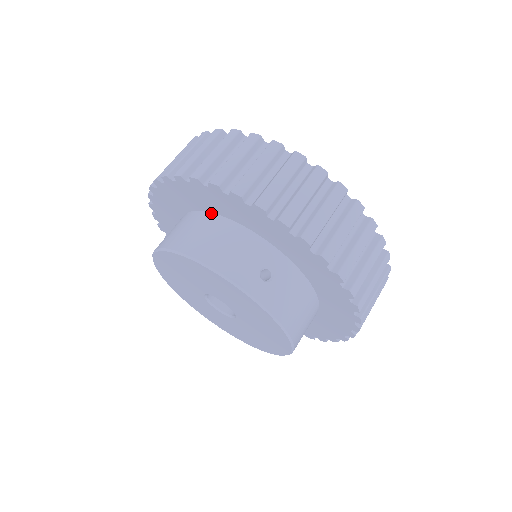
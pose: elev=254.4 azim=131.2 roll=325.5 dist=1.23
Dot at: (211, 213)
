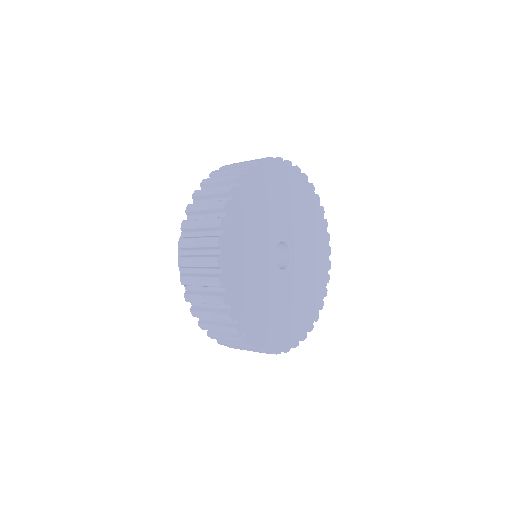
Dot at: occluded
